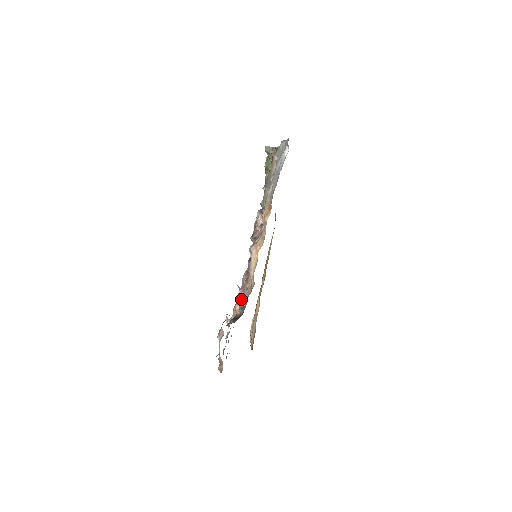
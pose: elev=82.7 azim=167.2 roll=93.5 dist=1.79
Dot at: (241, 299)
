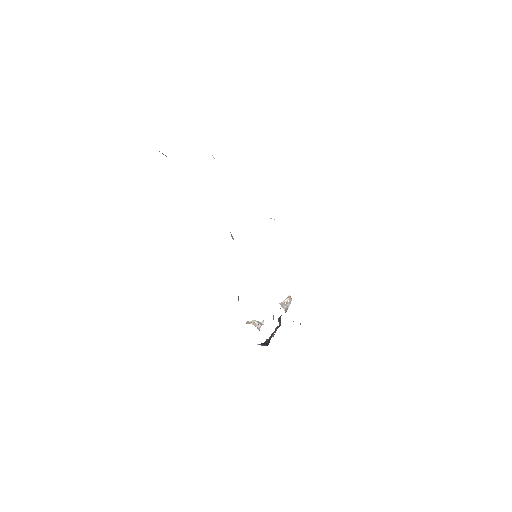
Dot at: occluded
